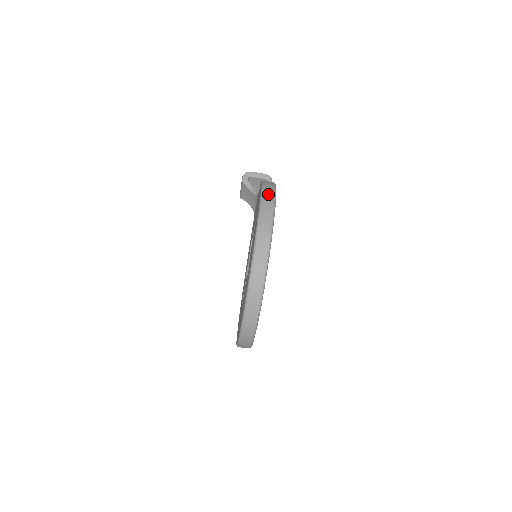
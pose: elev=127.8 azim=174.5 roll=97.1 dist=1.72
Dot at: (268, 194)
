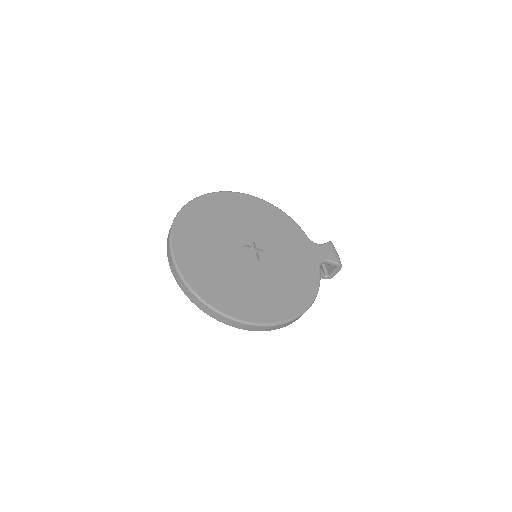
Dot at: occluded
